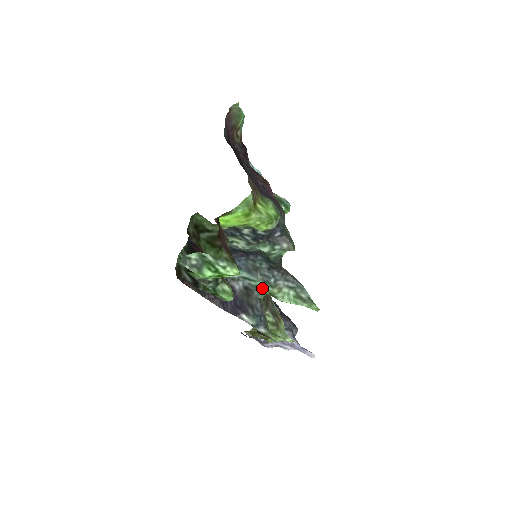
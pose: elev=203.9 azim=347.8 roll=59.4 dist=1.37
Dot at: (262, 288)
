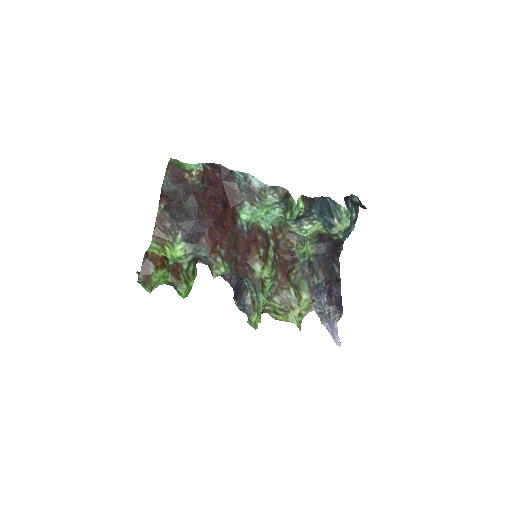
Dot at: occluded
